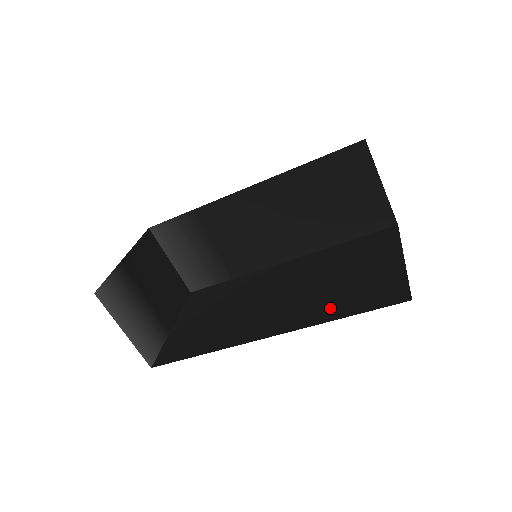
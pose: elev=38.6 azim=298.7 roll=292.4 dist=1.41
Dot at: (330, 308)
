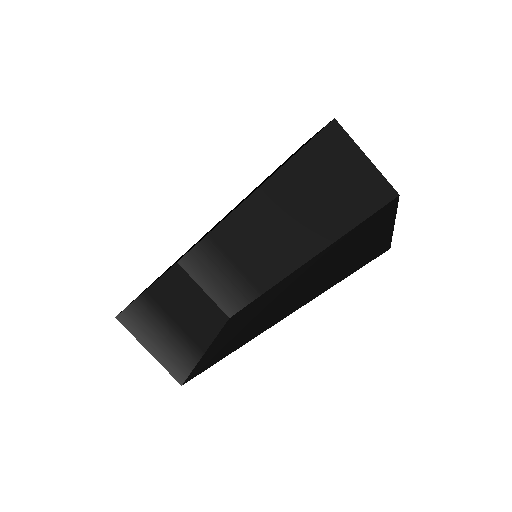
Dot at: (323, 284)
